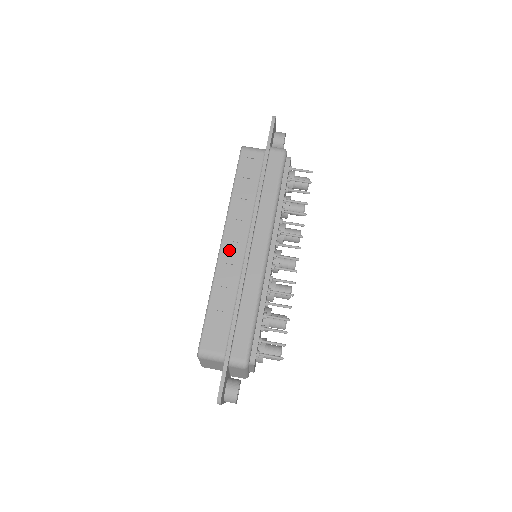
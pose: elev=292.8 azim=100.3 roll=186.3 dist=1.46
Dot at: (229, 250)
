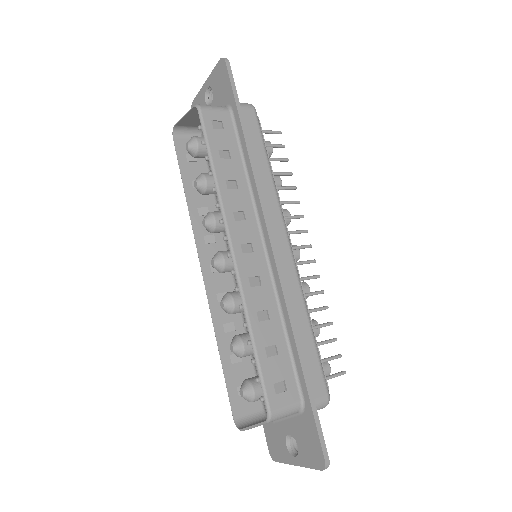
Dot at: (246, 257)
